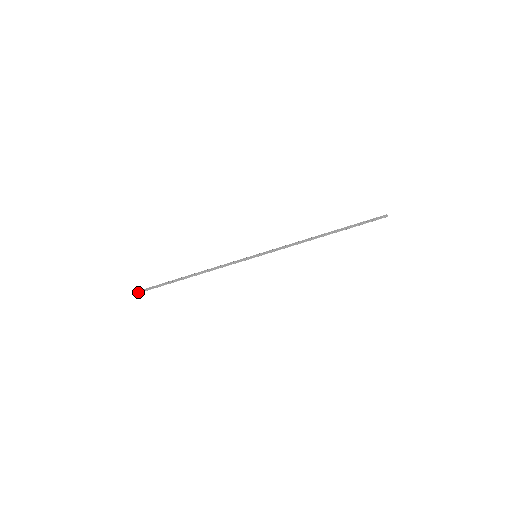
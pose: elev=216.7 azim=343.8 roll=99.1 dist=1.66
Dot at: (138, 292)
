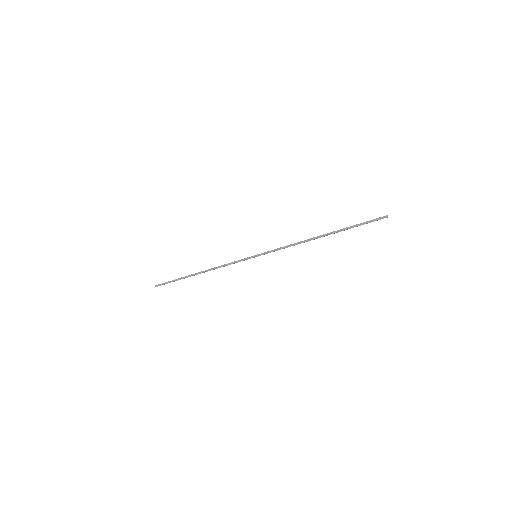
Dot at: (158, 284)
